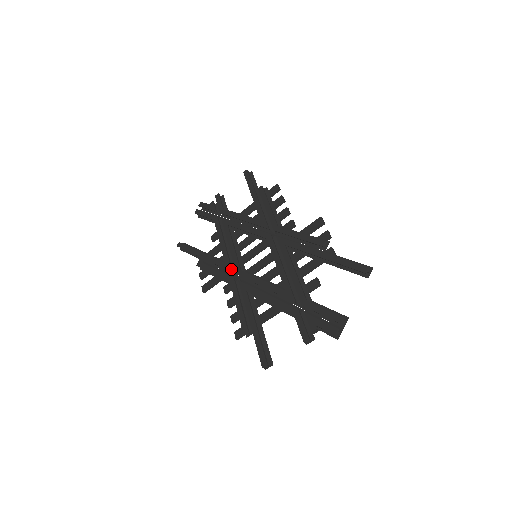
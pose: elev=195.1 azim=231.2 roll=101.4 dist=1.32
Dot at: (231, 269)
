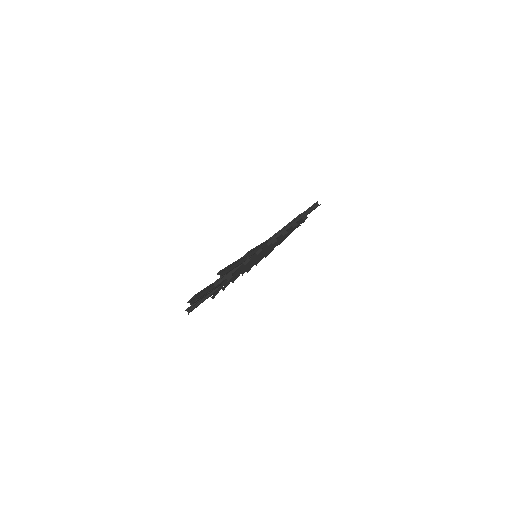
Dot at: occluded
